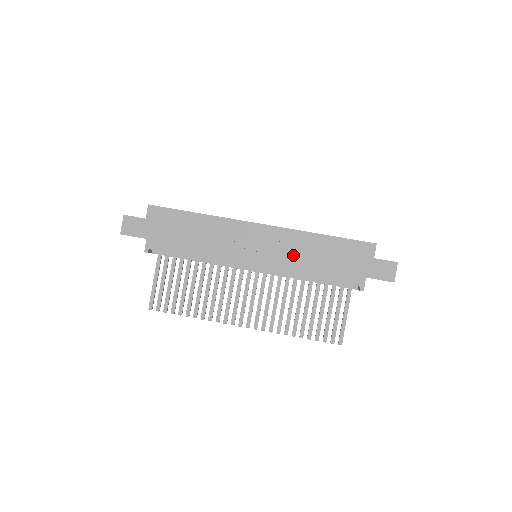
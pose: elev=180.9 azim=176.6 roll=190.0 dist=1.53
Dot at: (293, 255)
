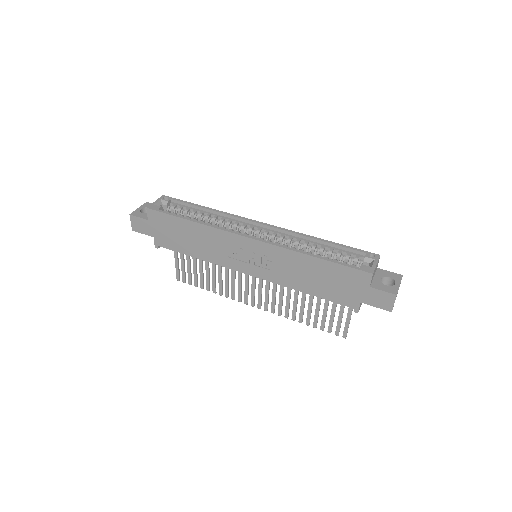
Dot at: (285, 270)
